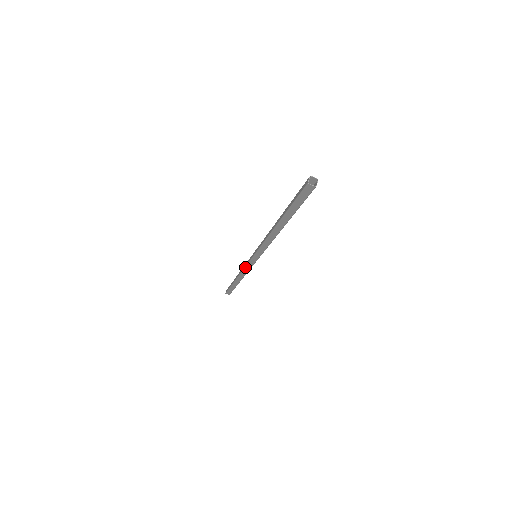
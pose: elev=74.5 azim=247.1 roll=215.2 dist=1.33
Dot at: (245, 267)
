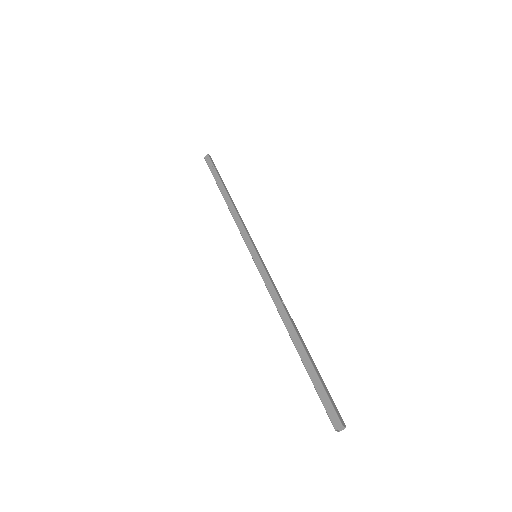
Dot at: occluded
